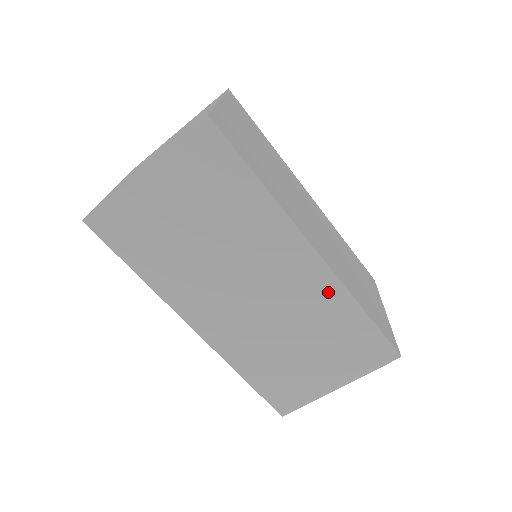
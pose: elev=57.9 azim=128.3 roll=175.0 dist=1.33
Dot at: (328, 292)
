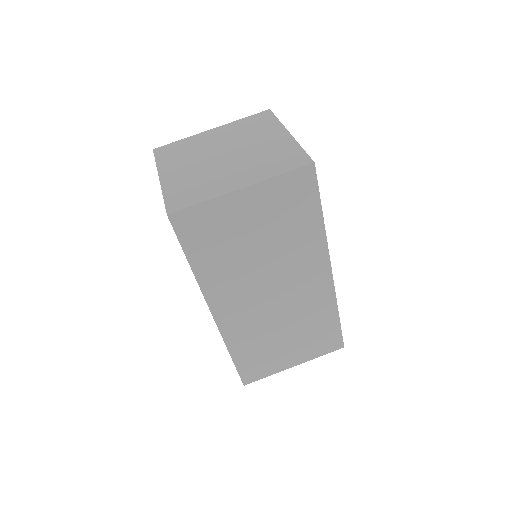
Dot at: (324, 300)
